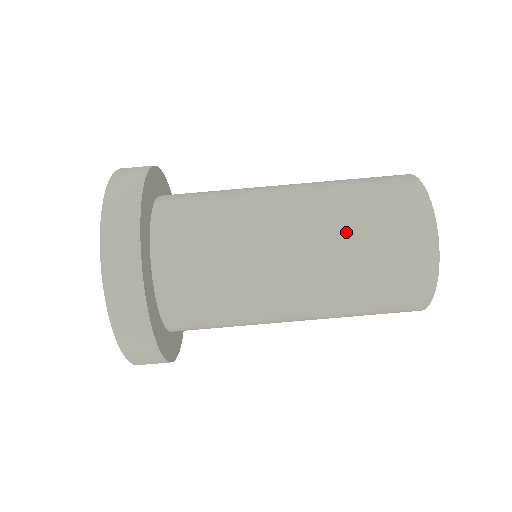
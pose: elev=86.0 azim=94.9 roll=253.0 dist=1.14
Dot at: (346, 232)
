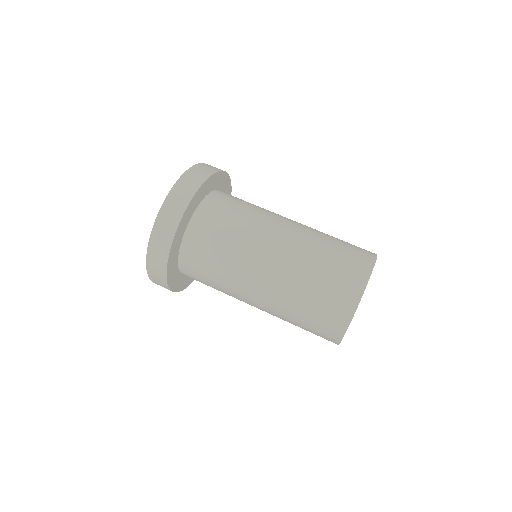
Dot at: (308, 263)
